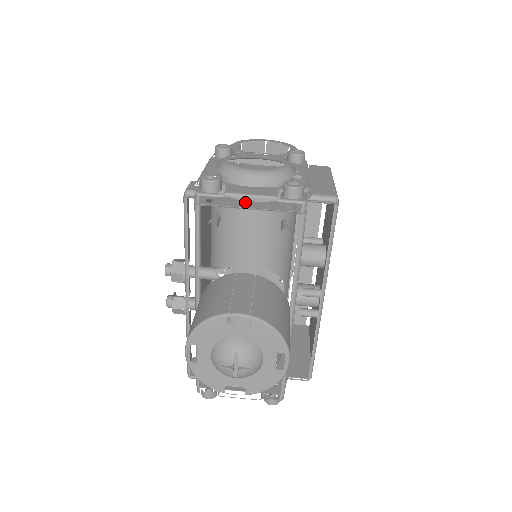
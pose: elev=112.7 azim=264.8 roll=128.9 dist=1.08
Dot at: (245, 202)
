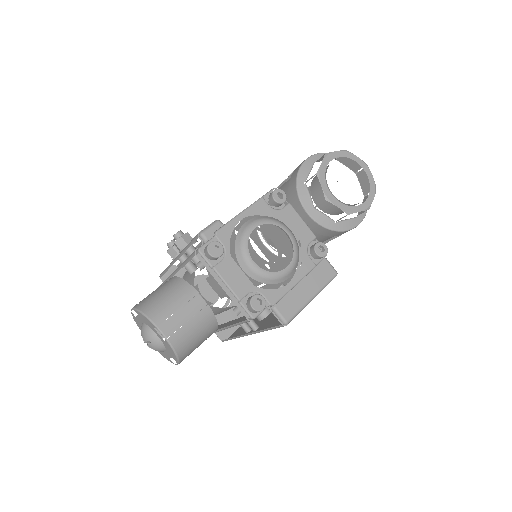
Dot at: occluded
